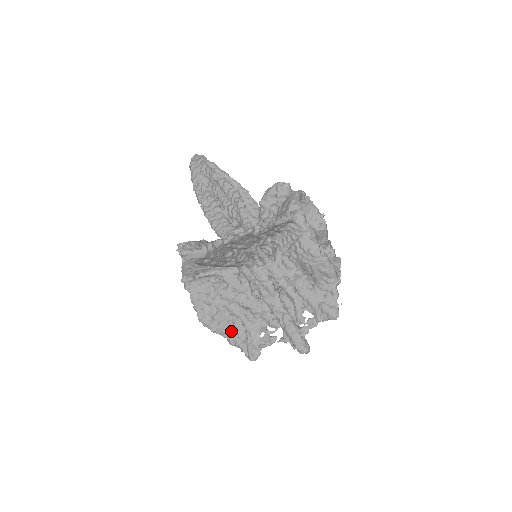
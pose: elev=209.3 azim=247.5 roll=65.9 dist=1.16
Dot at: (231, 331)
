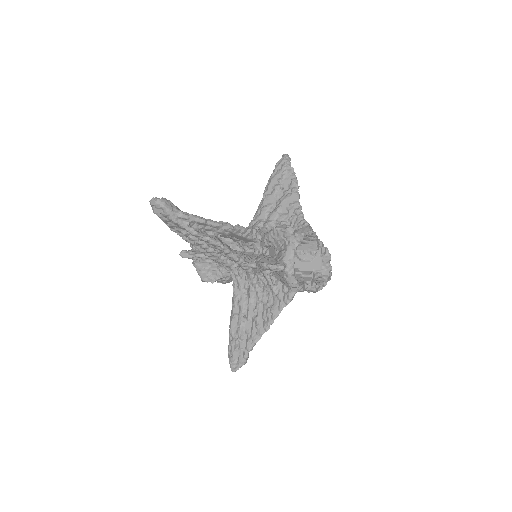
Dot at: occluded
